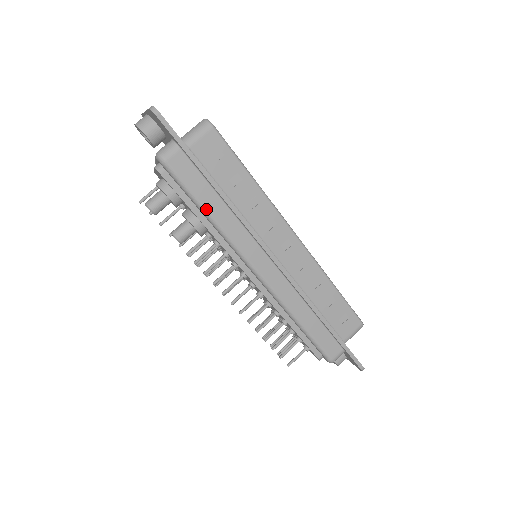
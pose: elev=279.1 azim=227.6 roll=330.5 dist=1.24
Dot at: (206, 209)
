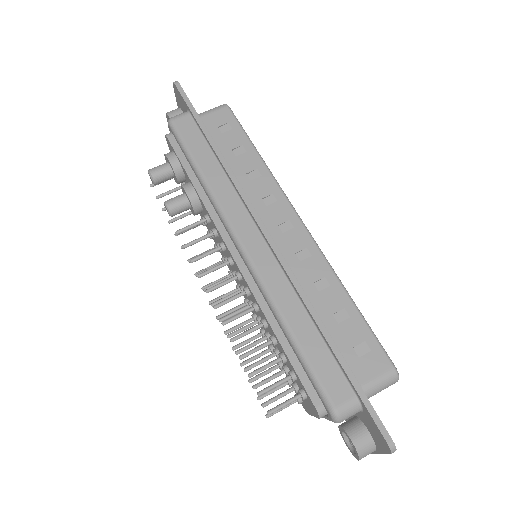
Dot at: (199, 166)
